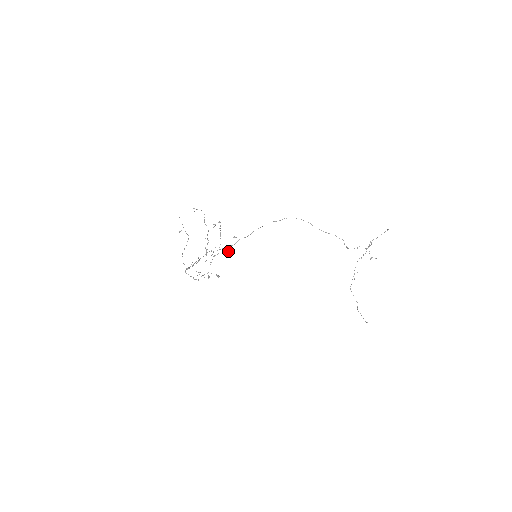
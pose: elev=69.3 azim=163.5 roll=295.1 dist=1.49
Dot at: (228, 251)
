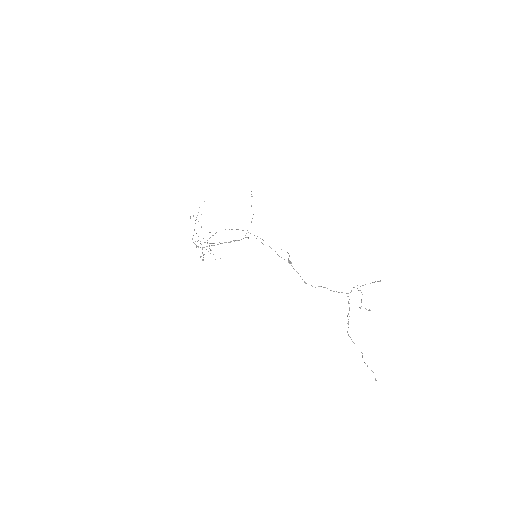
Dot at: (210, 243)
